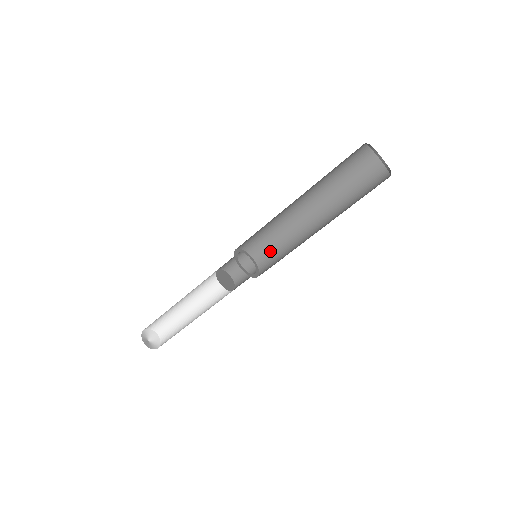
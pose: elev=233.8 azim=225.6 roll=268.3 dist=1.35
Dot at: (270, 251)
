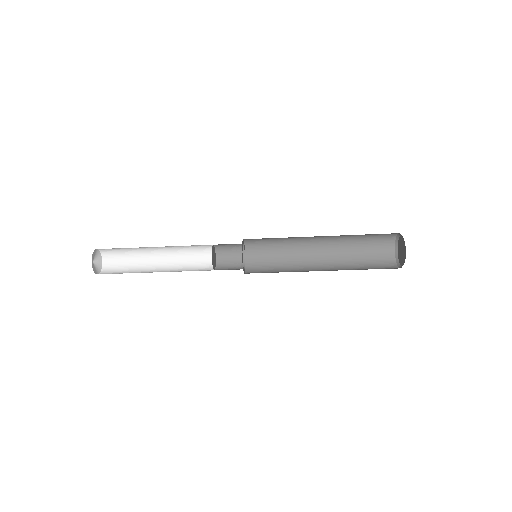
Dot at: (265, 257)
